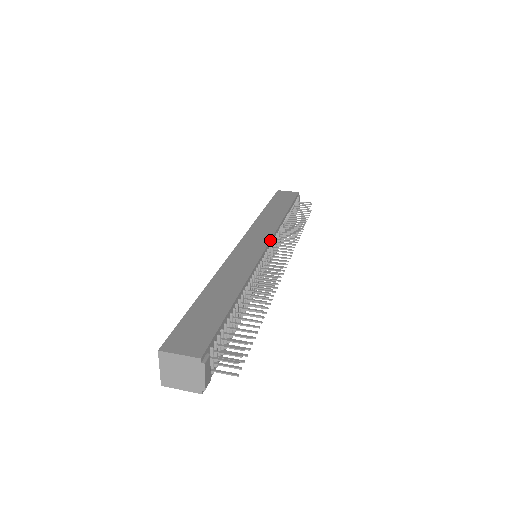
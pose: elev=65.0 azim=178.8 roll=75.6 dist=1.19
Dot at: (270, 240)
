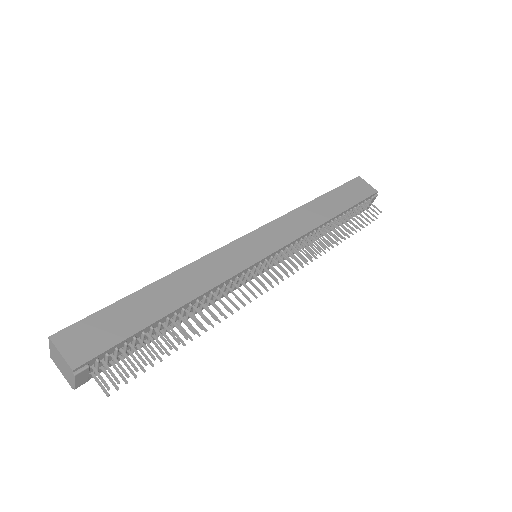
Dot at: (277, 250)
